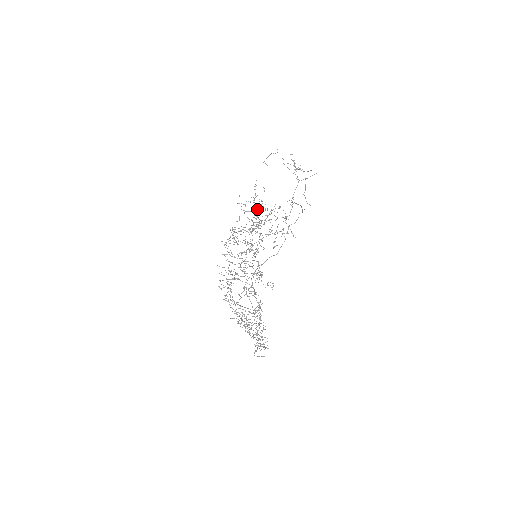
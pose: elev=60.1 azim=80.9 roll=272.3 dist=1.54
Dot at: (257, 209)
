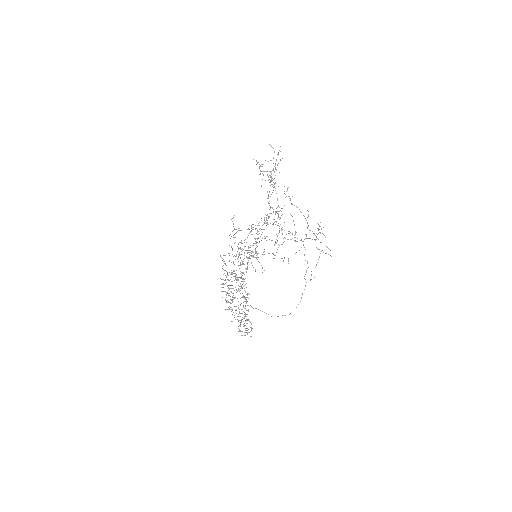
Dot at: (270, 207)
